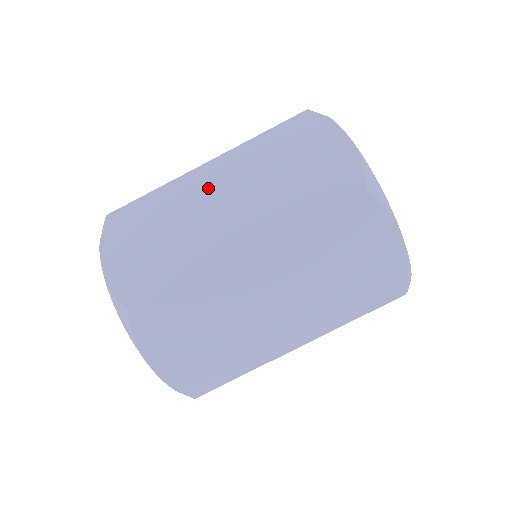
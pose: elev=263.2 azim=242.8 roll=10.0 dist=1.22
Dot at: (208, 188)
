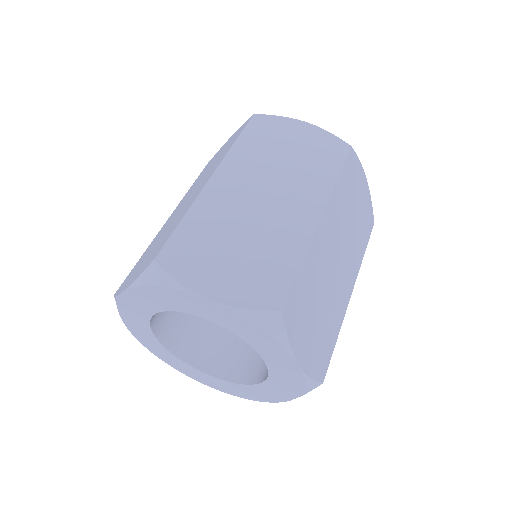
Dot at: occluded
